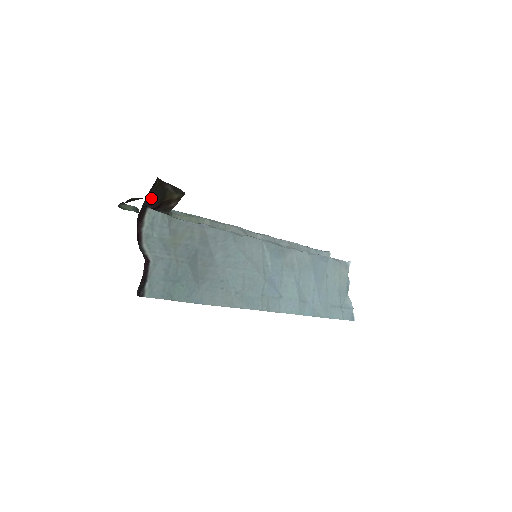
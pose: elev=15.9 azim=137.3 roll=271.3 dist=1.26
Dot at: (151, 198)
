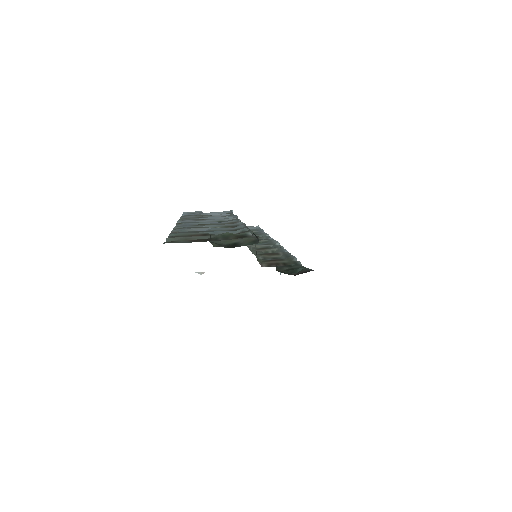
Dot at: occluded
